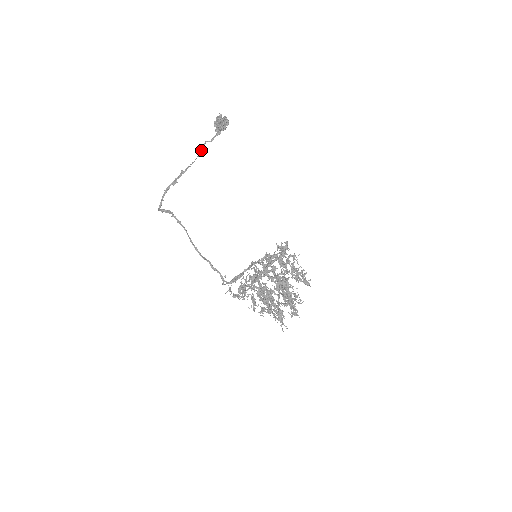
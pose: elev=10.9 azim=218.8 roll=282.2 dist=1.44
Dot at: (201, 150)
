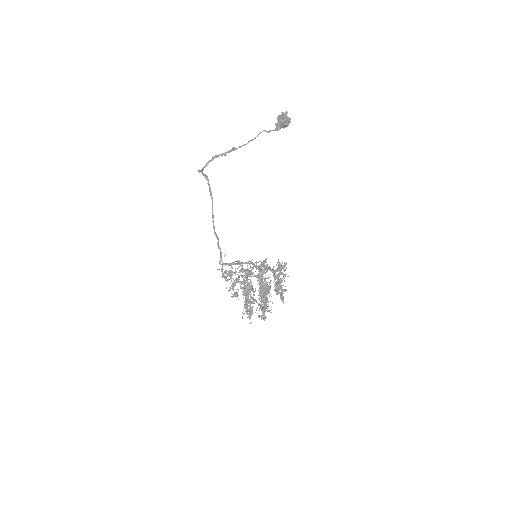
Dot at: (257, 136)
